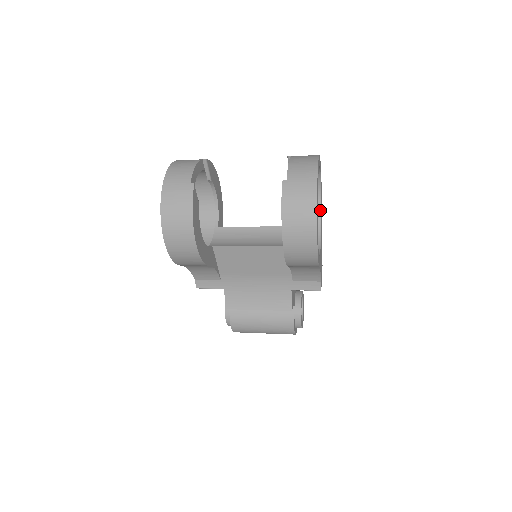
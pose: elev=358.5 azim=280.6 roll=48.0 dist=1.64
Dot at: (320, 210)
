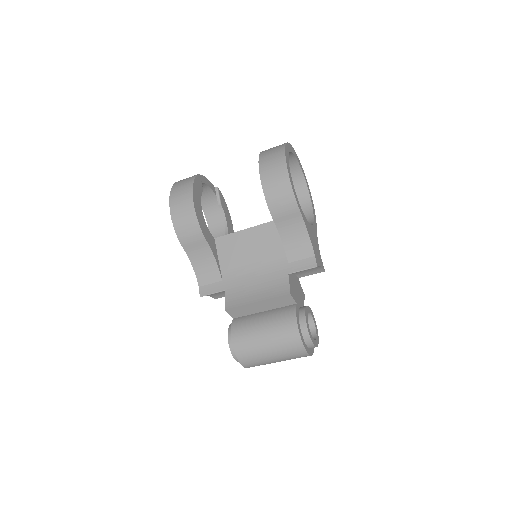
Dot at: (312, 216)
